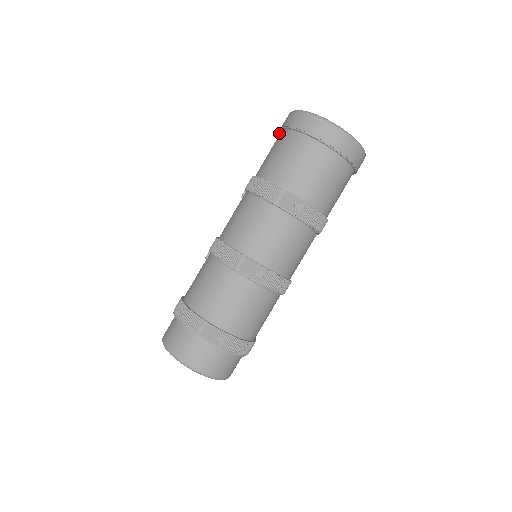
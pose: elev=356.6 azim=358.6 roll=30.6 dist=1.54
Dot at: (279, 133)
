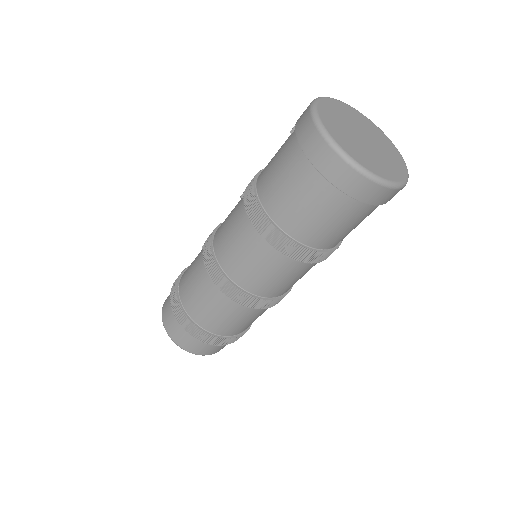
Dot at: (293, 129)
